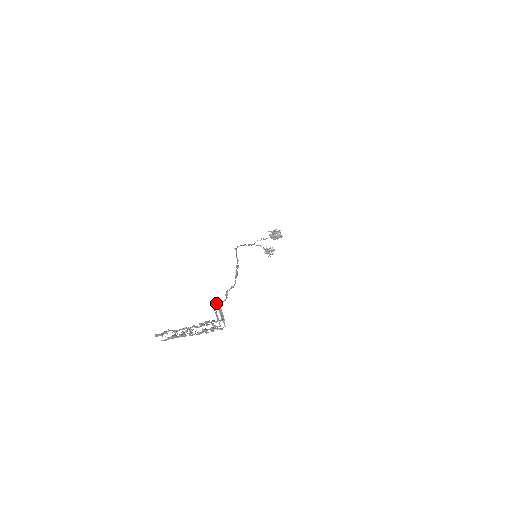
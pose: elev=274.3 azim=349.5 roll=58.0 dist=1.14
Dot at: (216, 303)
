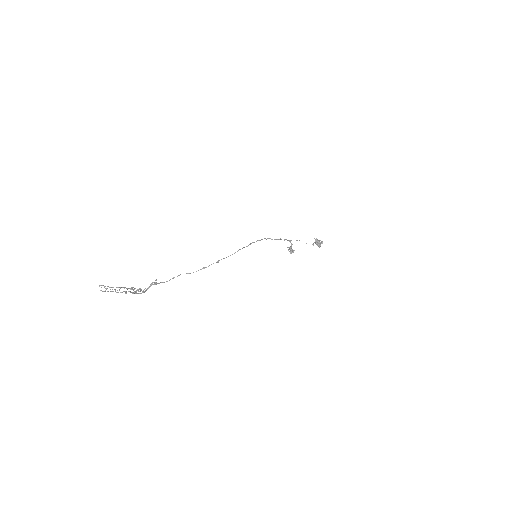
Dot at: (151, 284)
